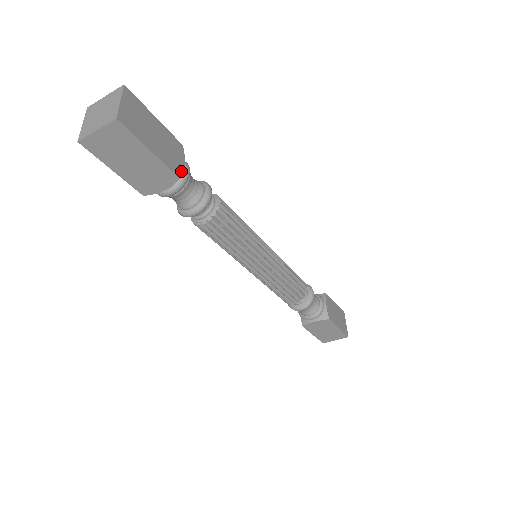
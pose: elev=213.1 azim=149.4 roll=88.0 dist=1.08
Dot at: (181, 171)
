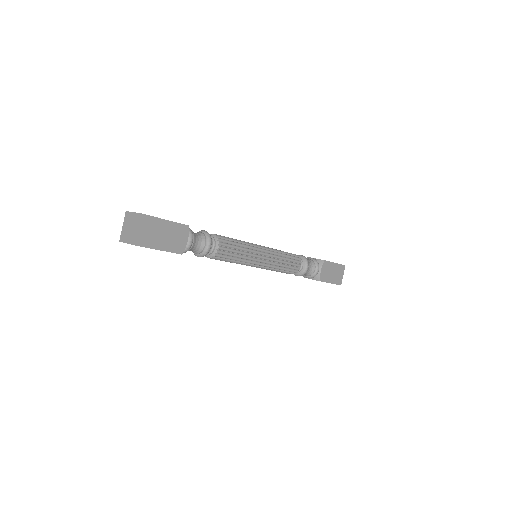
Dot at: (184, 248)
